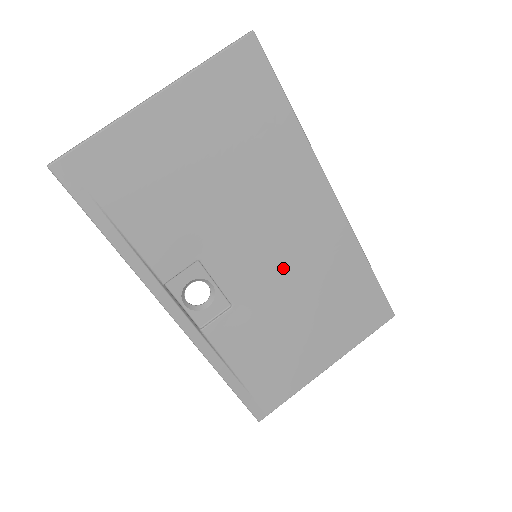
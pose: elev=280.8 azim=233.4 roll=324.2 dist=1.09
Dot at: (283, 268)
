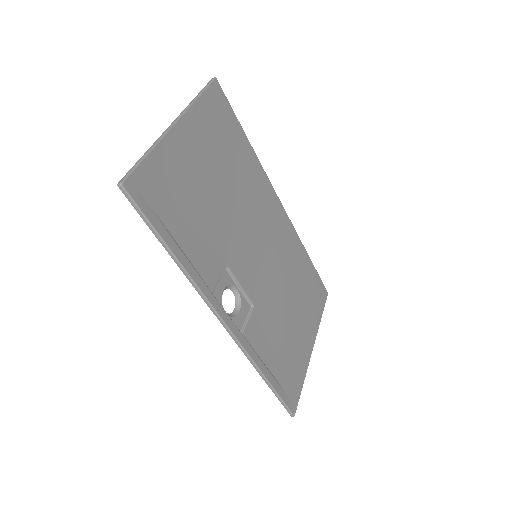
Dot at: (271, 264)
